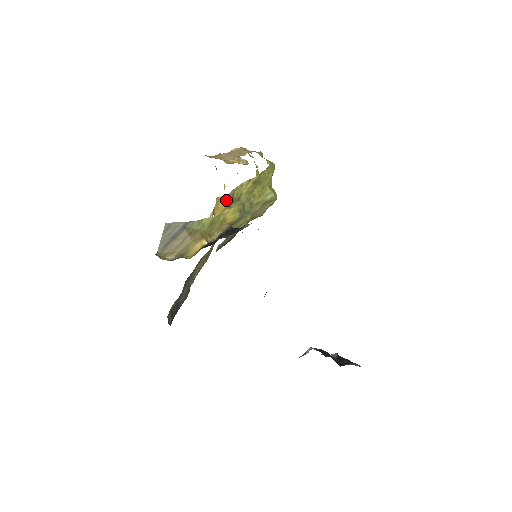
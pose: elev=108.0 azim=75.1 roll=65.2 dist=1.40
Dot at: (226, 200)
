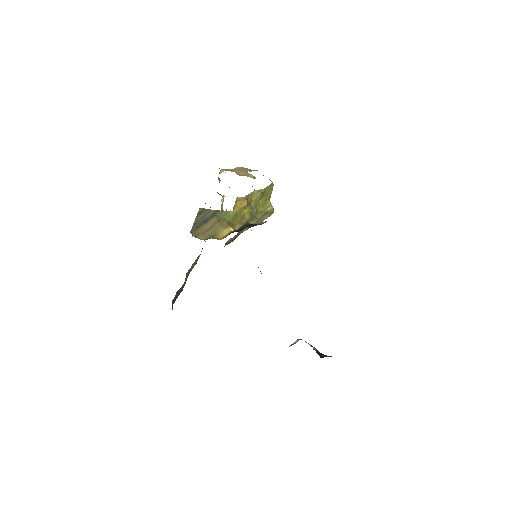
Dot at: (243, 201)
